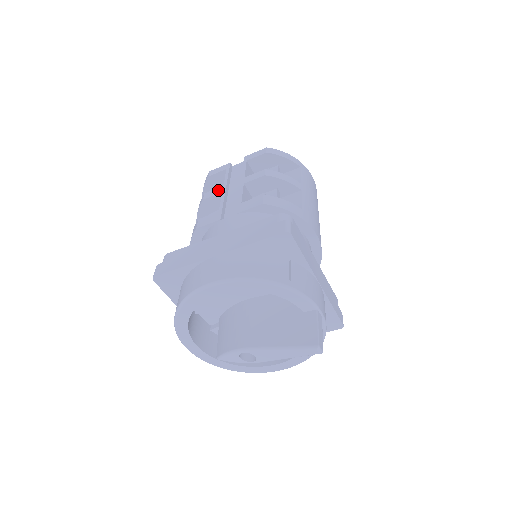
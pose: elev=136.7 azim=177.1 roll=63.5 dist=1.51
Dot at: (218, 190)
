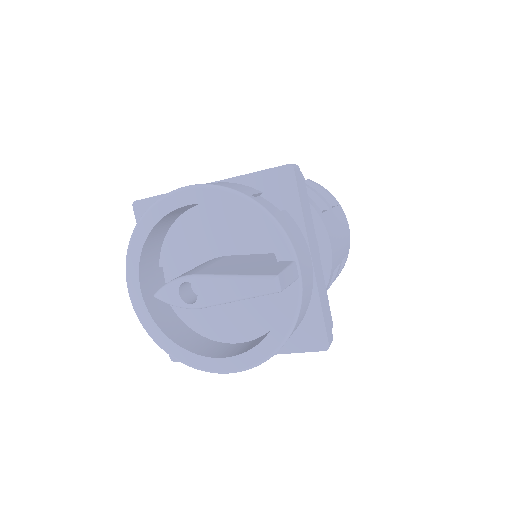
Dot at: occluded
